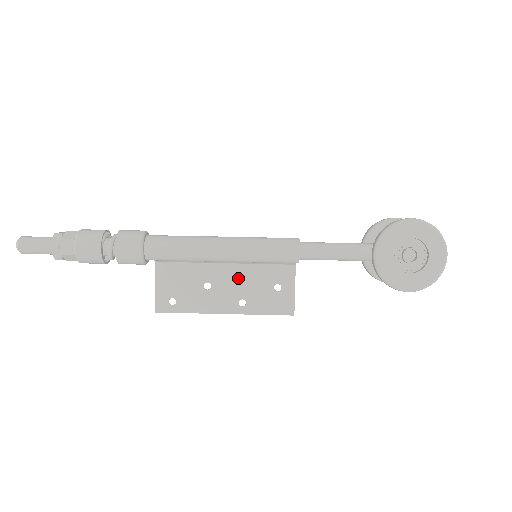
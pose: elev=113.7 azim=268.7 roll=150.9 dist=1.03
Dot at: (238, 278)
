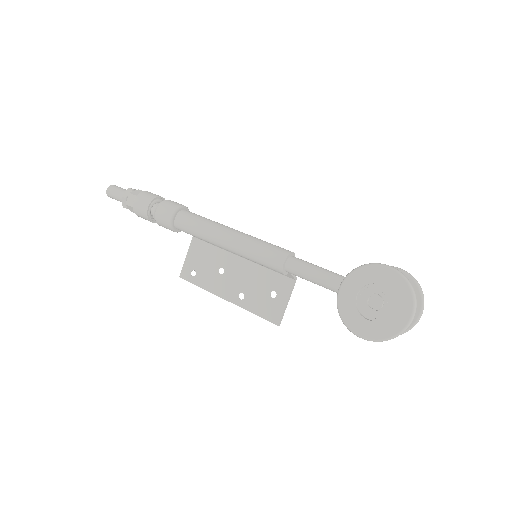
Dot at: (246, 273)
